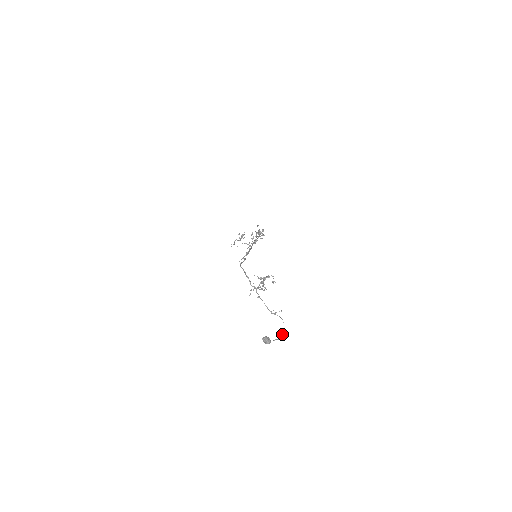
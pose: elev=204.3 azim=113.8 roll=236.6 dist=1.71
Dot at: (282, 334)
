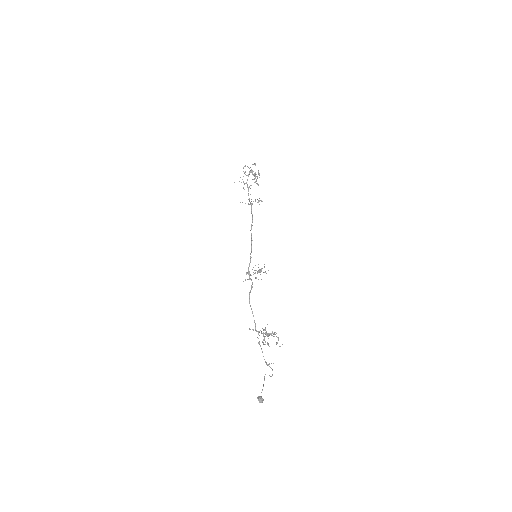
Dot at: occluded
